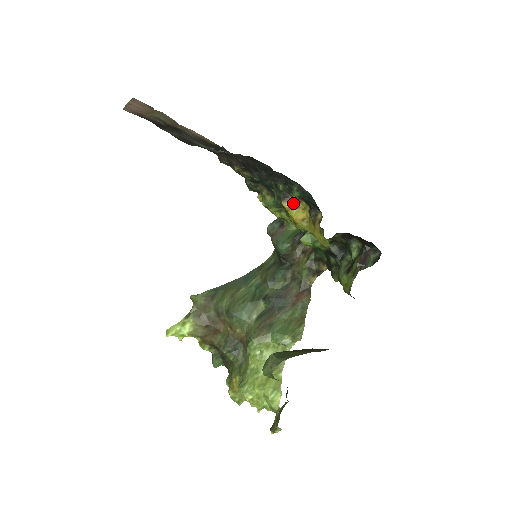
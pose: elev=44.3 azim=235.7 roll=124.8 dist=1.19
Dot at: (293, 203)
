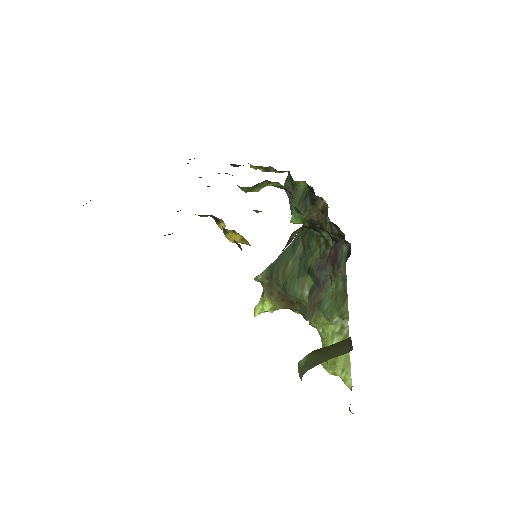
Dot at: (222, 227)
